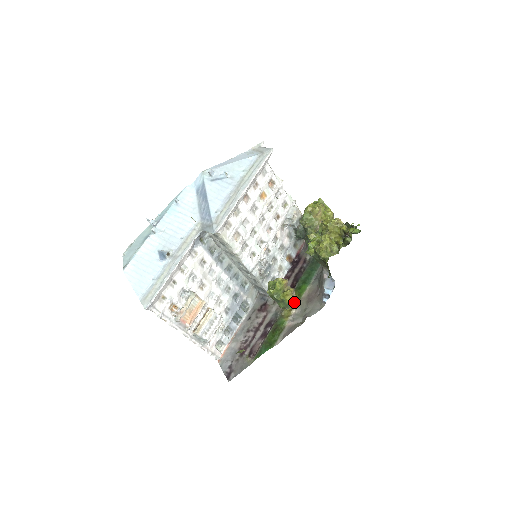
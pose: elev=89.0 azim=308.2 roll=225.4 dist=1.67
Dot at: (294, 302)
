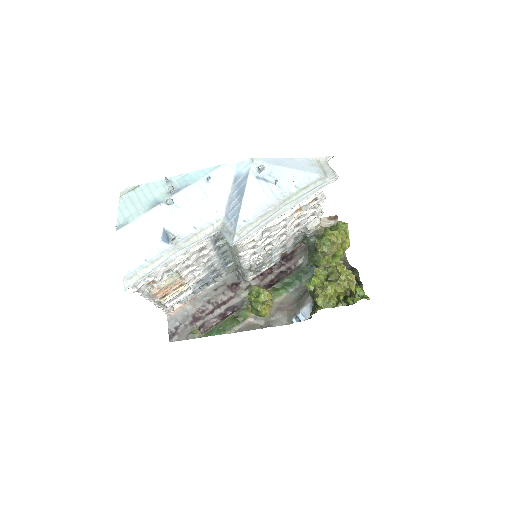
Dot at: occluded
